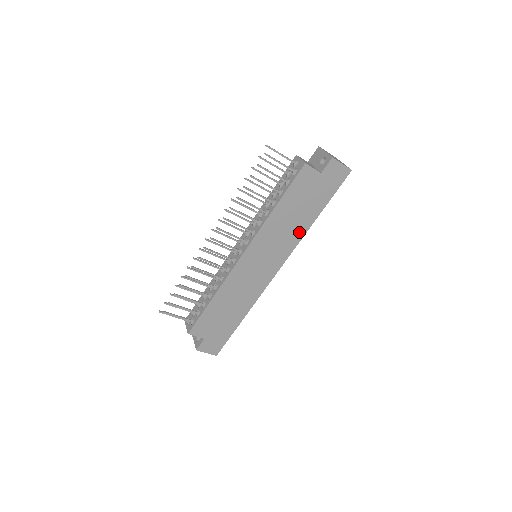
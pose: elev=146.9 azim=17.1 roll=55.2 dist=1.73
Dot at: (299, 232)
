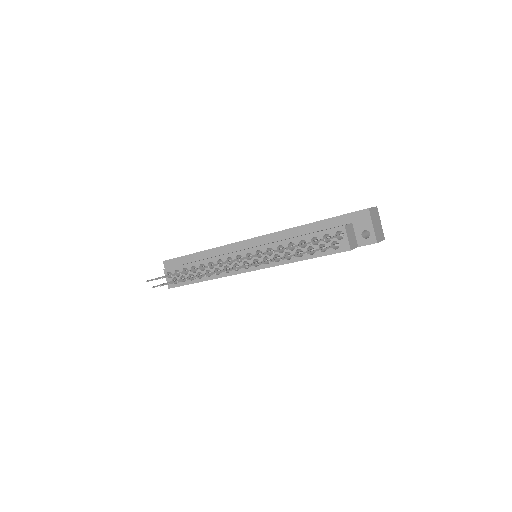
Dot at: occluded
